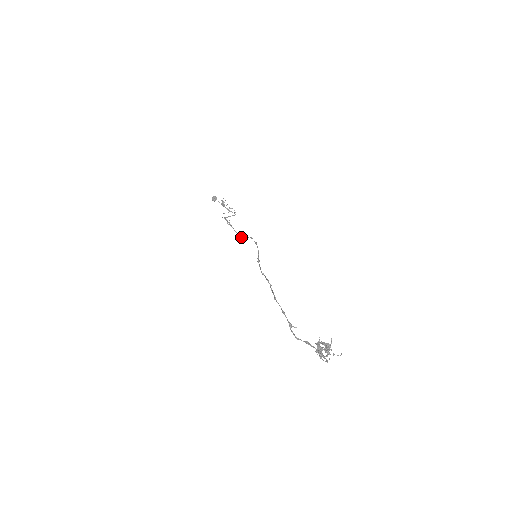
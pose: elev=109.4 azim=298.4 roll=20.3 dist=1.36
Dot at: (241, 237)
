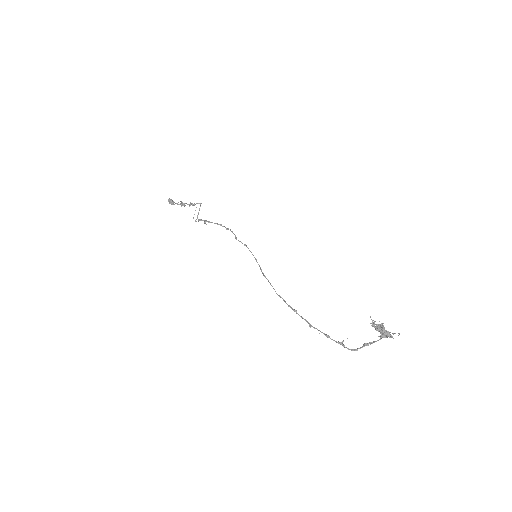
Dot at: occluded
